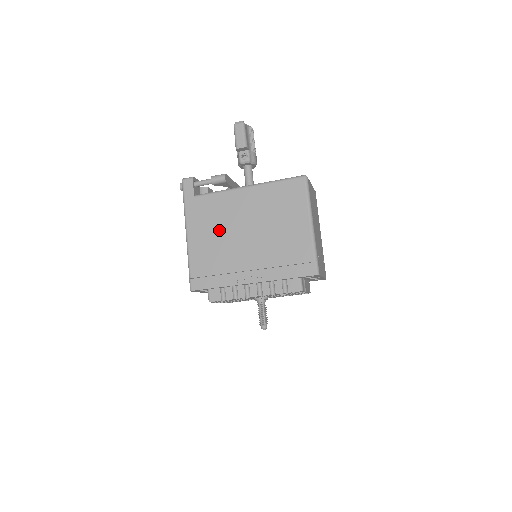
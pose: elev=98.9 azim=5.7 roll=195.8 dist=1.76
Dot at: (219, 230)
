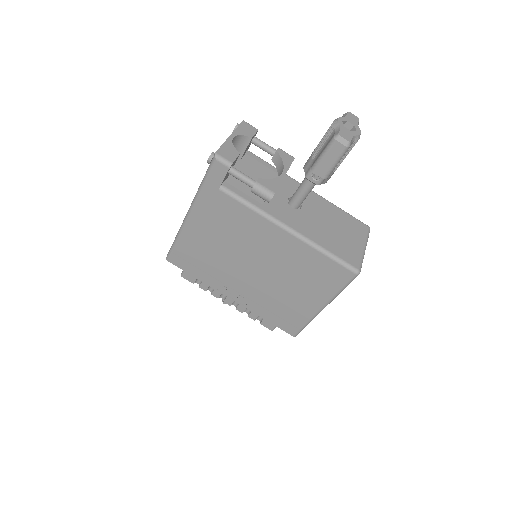
Dot at: (227, 241)
